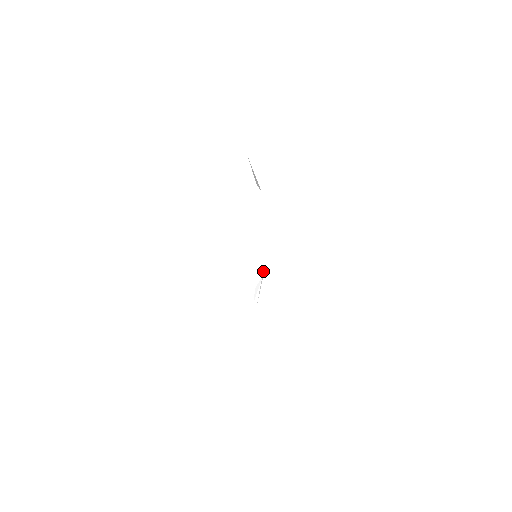
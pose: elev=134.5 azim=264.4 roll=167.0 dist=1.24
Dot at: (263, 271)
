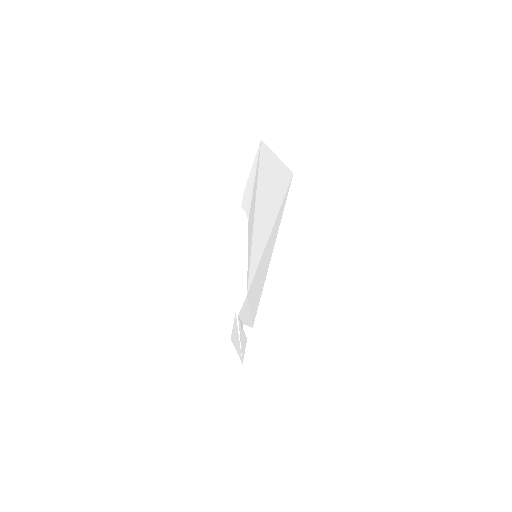
Dot at: (236, 316)
